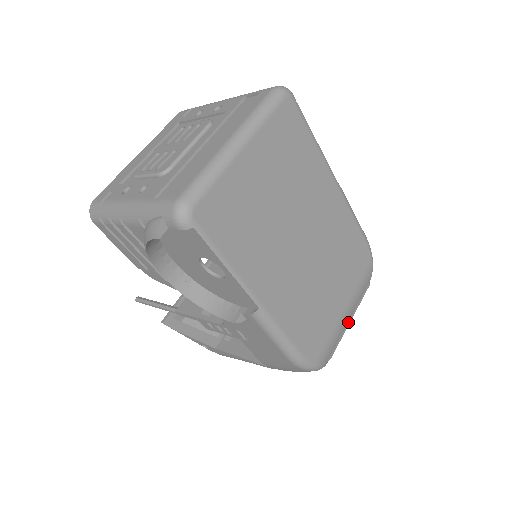
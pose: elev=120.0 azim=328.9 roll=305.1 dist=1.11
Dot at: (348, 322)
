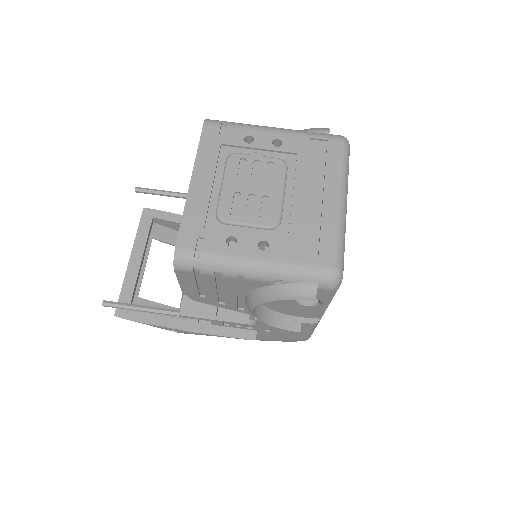
Dot at: occluded
